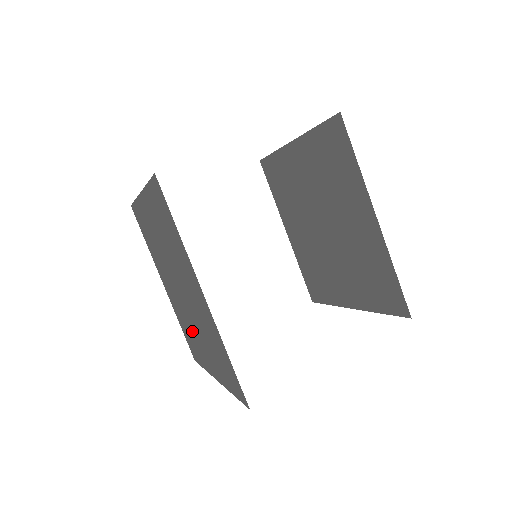
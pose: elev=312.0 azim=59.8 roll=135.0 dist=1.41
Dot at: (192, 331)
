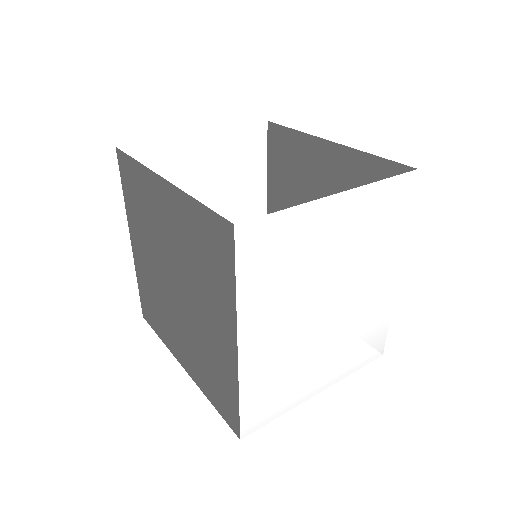
Dot at: (204, 339)
